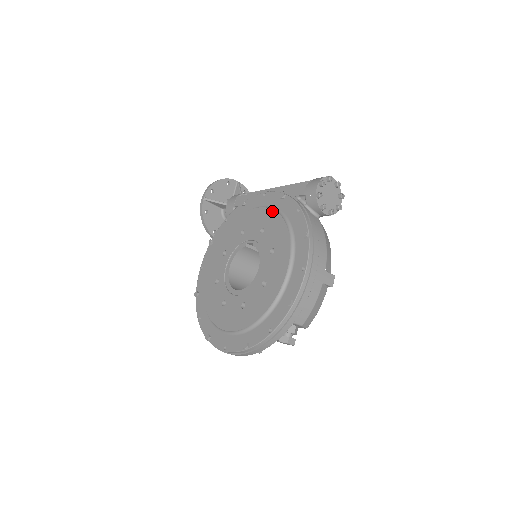
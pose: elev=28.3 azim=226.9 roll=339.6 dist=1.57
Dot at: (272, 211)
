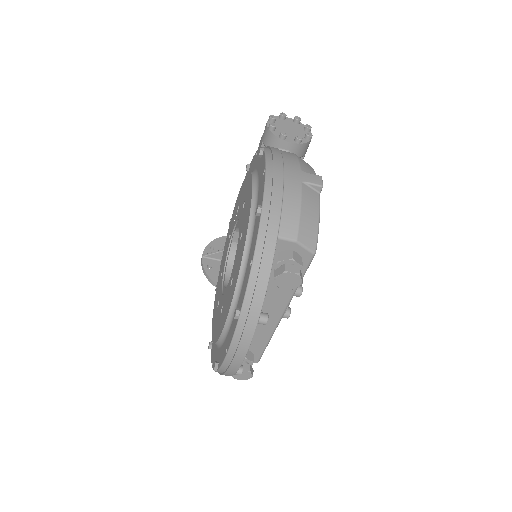
Dot at: occluded
